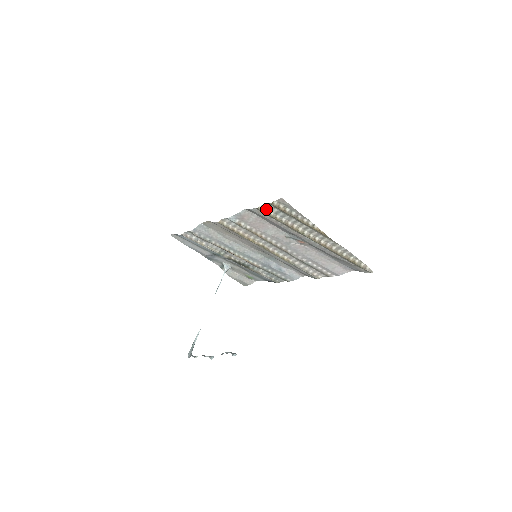
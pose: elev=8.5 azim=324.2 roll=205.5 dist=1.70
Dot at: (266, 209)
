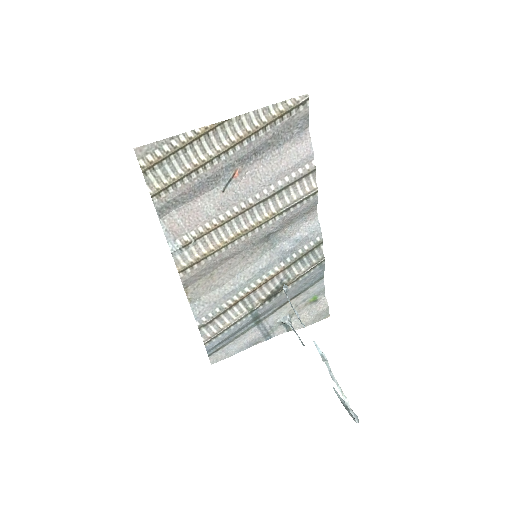
Dot at: (156, 185)
